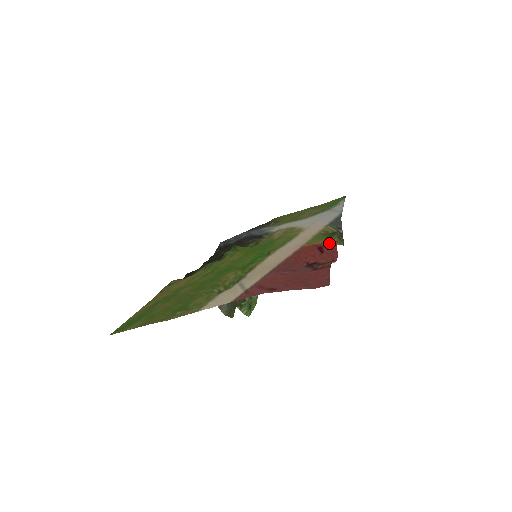
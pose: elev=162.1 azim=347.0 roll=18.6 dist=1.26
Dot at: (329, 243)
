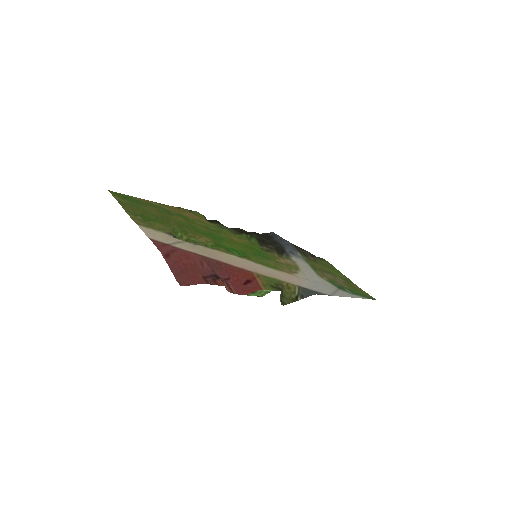
Dot at: (257, 285)
